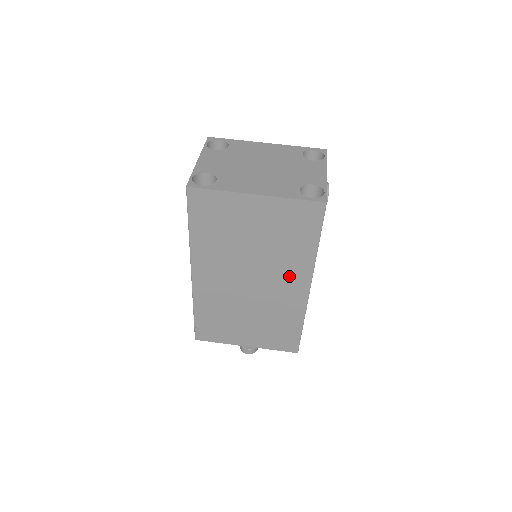
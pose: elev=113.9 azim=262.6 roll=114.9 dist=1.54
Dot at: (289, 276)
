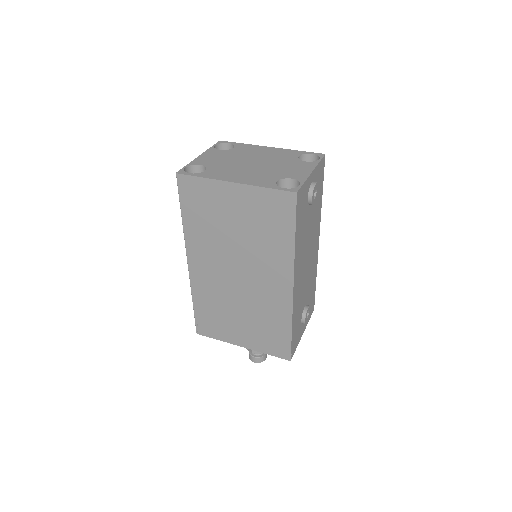
Dot at: (272, 271)
